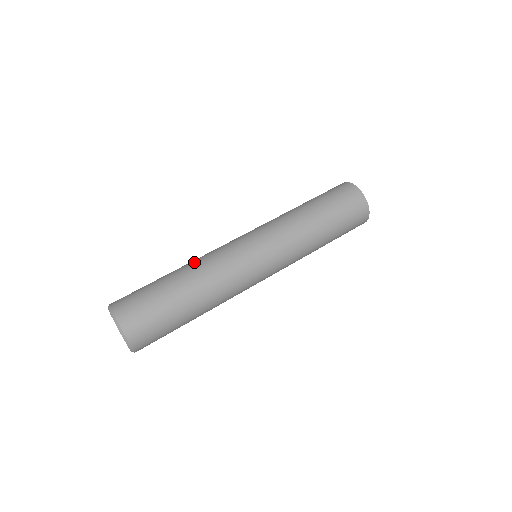
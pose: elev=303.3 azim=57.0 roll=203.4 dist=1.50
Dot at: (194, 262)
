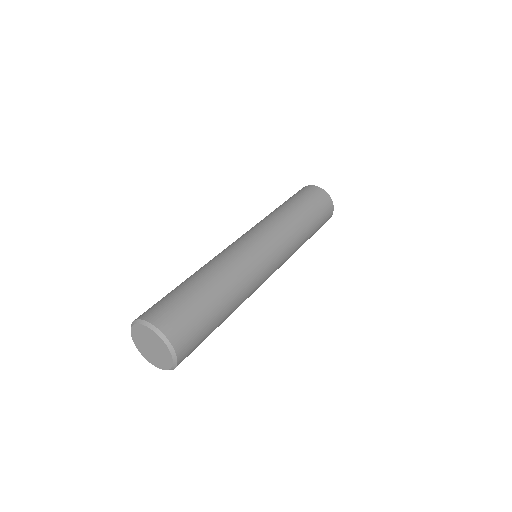
Dot at: occluded
